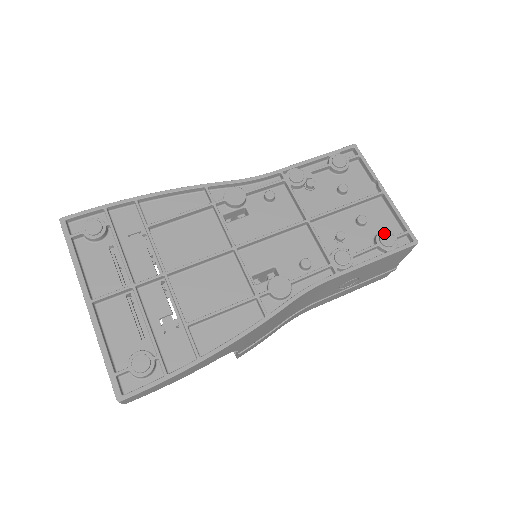
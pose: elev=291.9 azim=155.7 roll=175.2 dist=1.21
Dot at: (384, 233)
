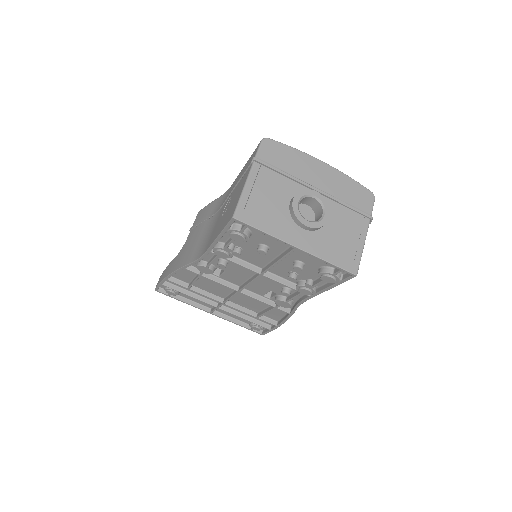
Dot at: (322, 277)
